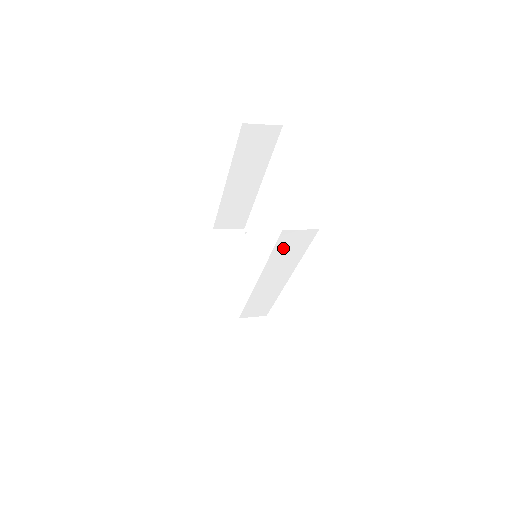
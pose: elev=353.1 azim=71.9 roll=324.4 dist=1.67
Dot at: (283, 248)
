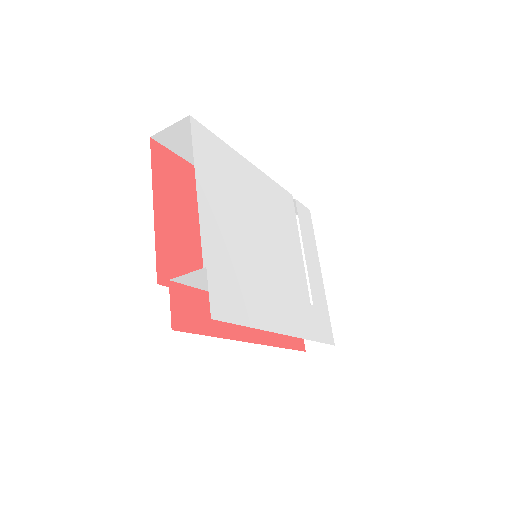
Dot at: (204, 284)
